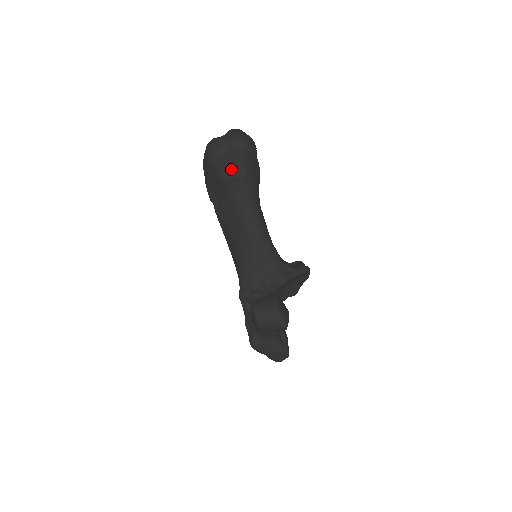
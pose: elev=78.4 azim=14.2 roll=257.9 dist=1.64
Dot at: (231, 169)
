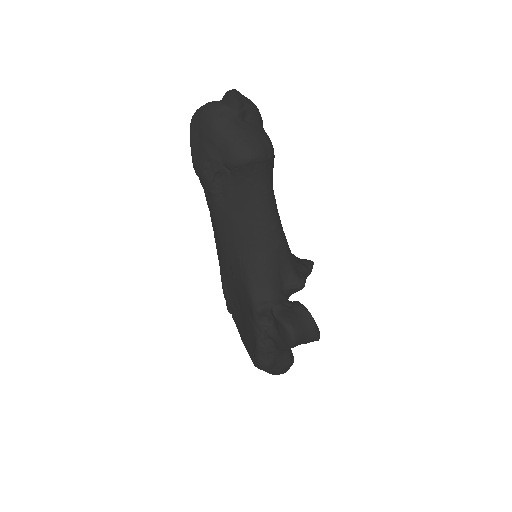
Dot at: (256, 148)
